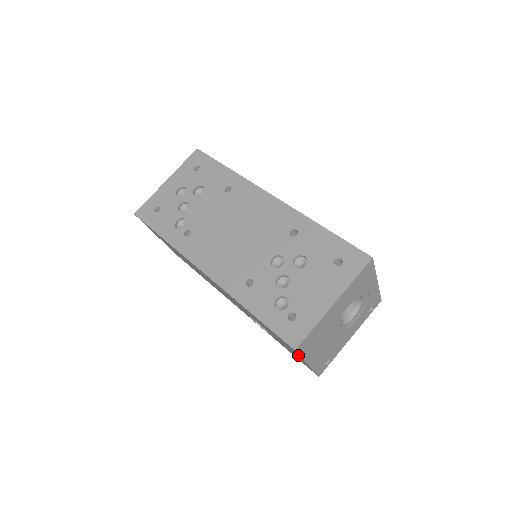
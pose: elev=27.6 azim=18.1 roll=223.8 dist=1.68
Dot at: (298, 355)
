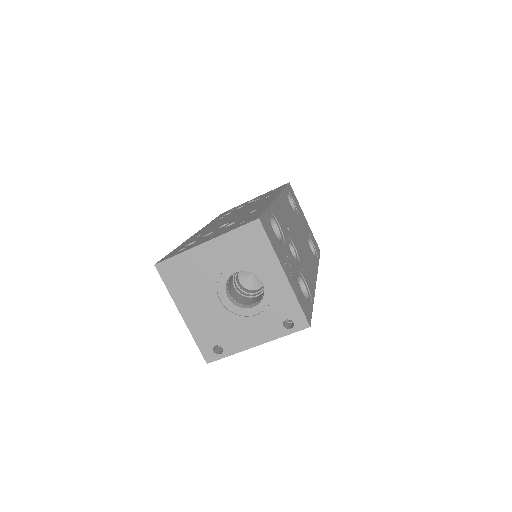
Dot at: occluded
